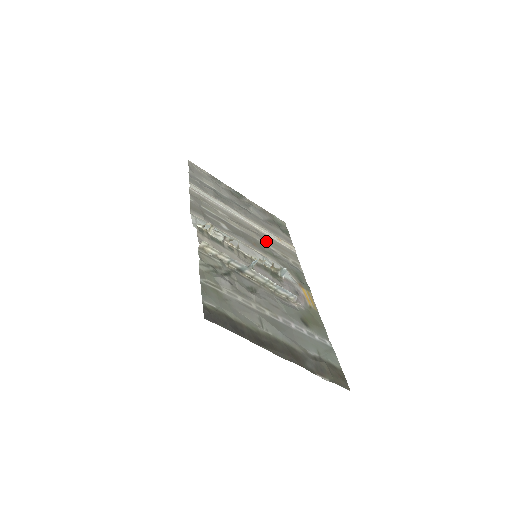
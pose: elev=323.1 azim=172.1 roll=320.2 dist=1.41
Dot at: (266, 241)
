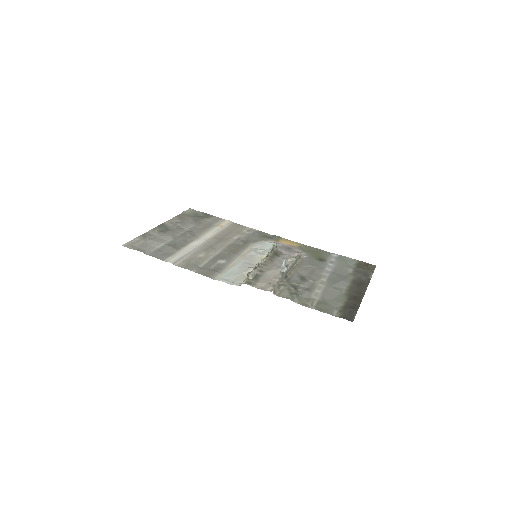
Dot at: (227, 238)
